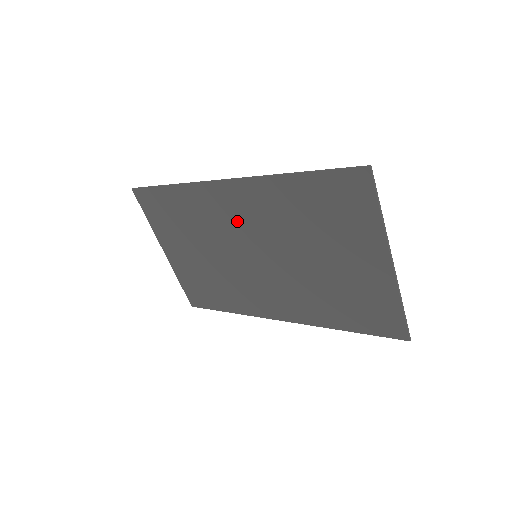
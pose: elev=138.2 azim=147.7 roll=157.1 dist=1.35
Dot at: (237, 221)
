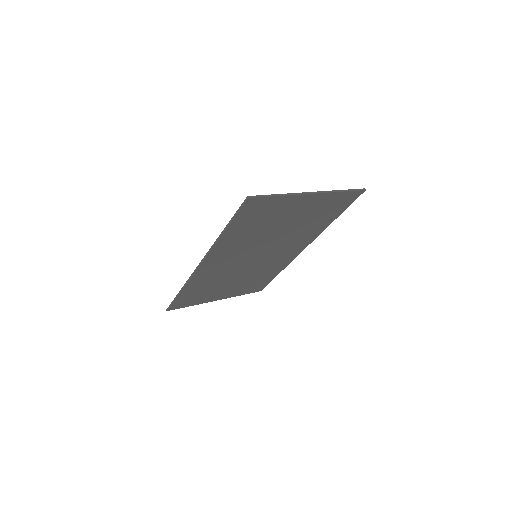
Dot at: (228, 263)
